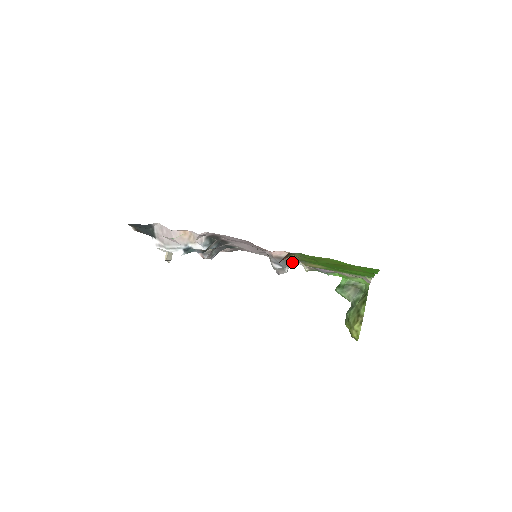
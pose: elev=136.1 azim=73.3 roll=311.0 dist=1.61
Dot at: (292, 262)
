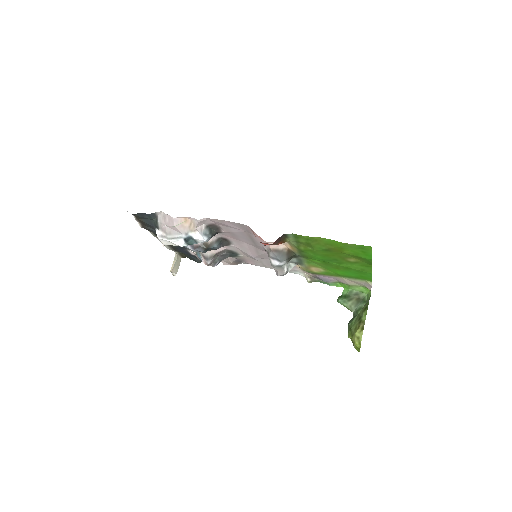
Dot at: (290, 257)
